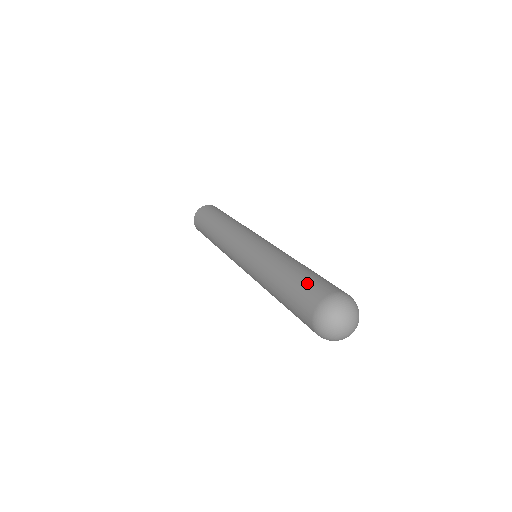
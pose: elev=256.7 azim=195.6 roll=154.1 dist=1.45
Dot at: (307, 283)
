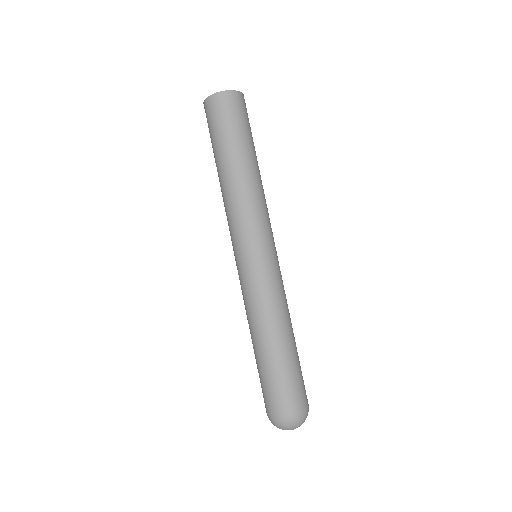
Dot at: (296, 380)
